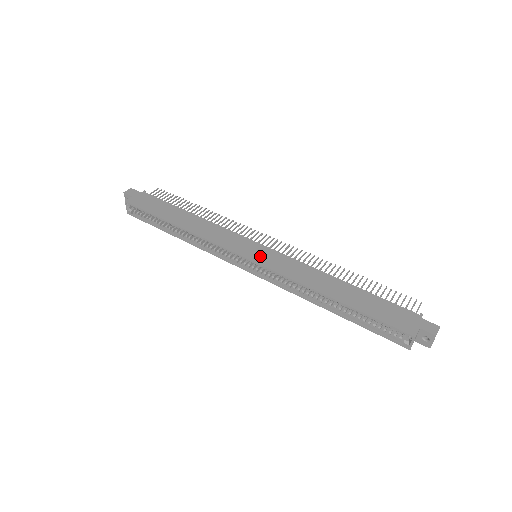
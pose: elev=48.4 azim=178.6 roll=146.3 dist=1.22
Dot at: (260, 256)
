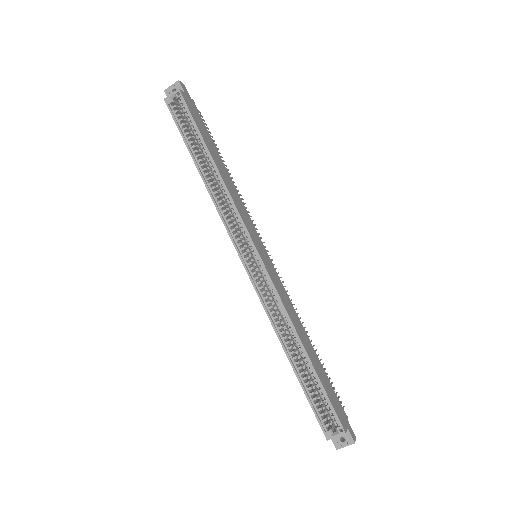
Dot at: (266, 260)
